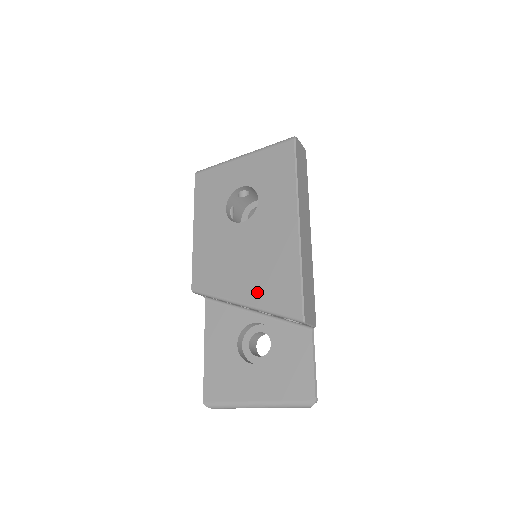
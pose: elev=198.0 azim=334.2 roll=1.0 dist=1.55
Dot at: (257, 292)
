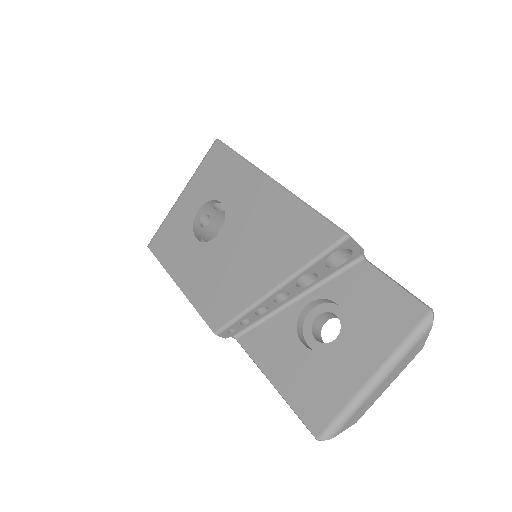
Dot at: (281, 263)
